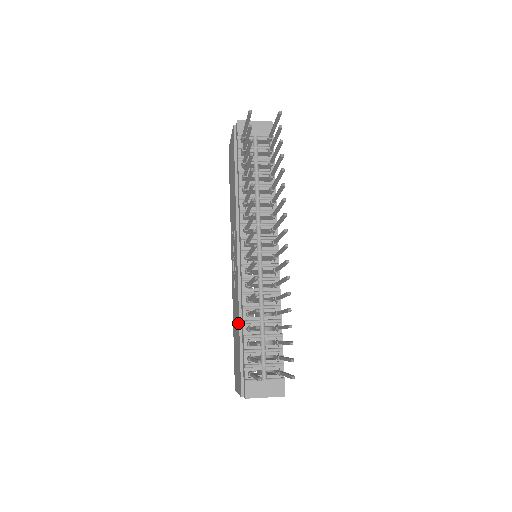
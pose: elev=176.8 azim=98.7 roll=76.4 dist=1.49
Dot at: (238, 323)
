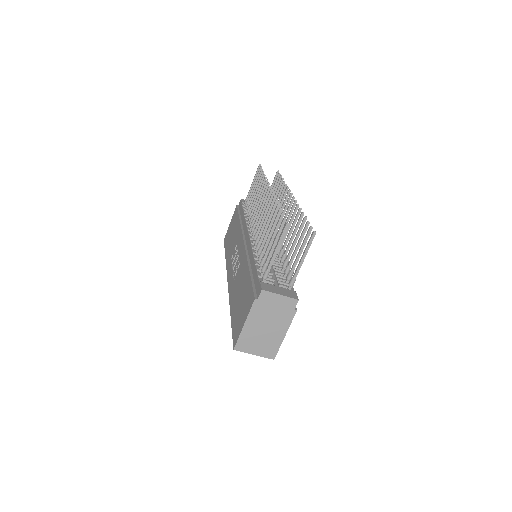
Dot at: (246, 270)
